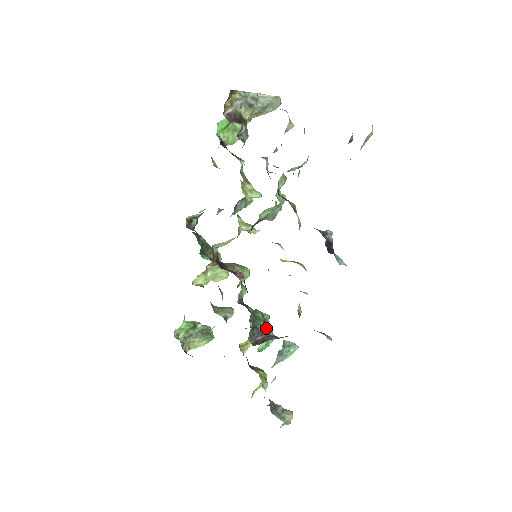
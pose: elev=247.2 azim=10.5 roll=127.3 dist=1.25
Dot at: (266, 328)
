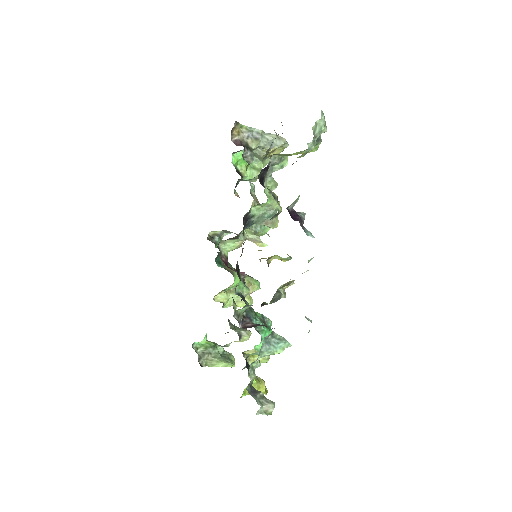
Dot at: (261, 323)
